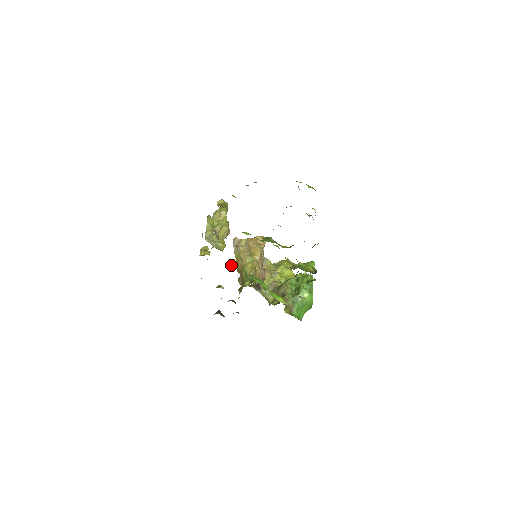
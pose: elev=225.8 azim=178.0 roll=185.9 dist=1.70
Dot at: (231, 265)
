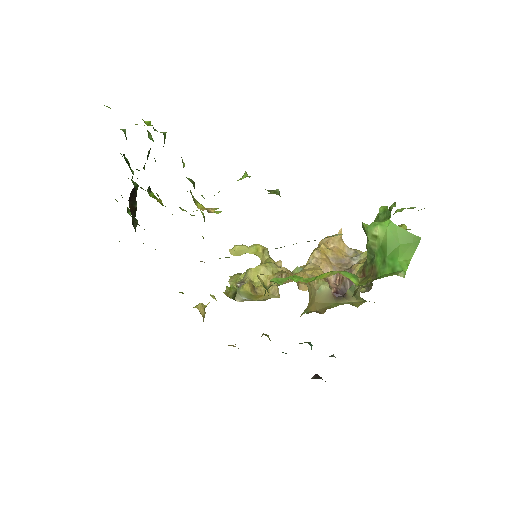
Dot at: occluded
